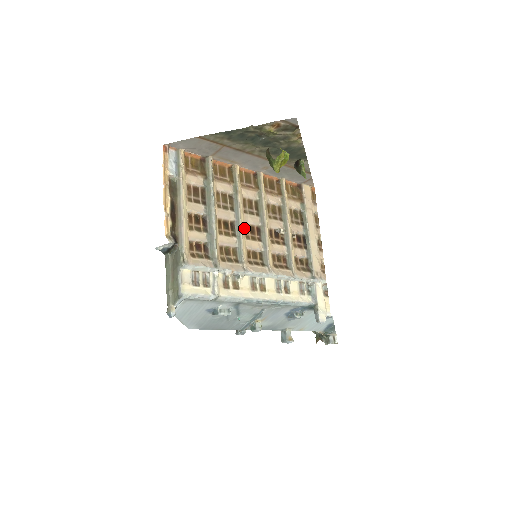
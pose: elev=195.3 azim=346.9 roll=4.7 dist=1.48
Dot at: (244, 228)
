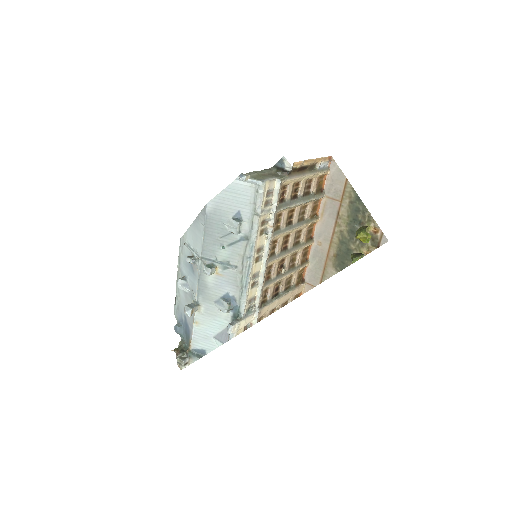
Dot at: (288, 234)
